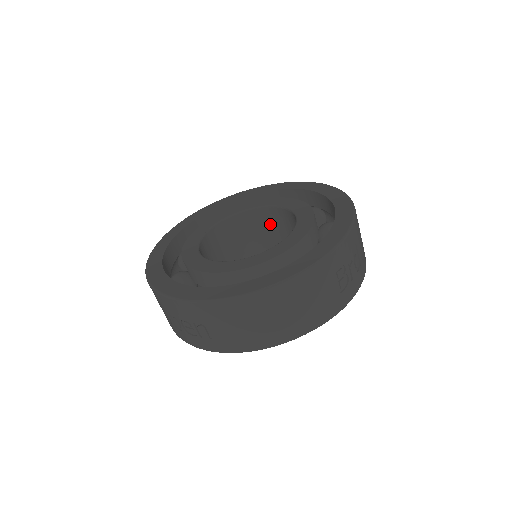
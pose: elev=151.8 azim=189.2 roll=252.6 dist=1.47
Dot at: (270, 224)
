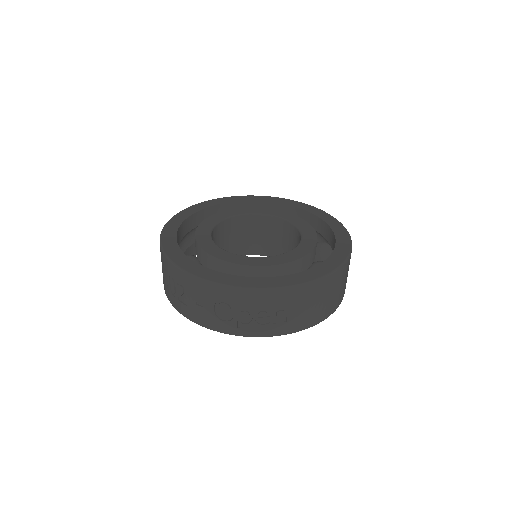
Dot at: (243, 230)
